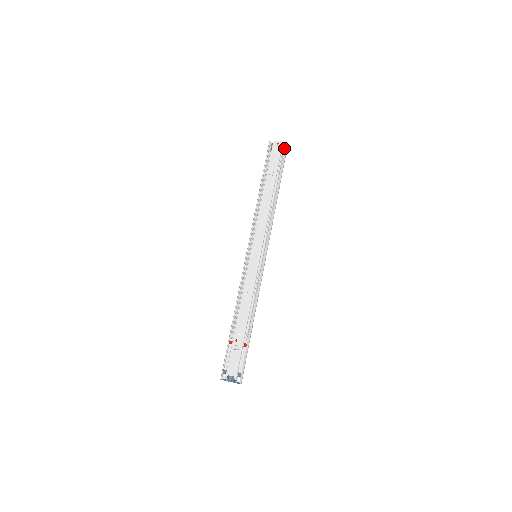
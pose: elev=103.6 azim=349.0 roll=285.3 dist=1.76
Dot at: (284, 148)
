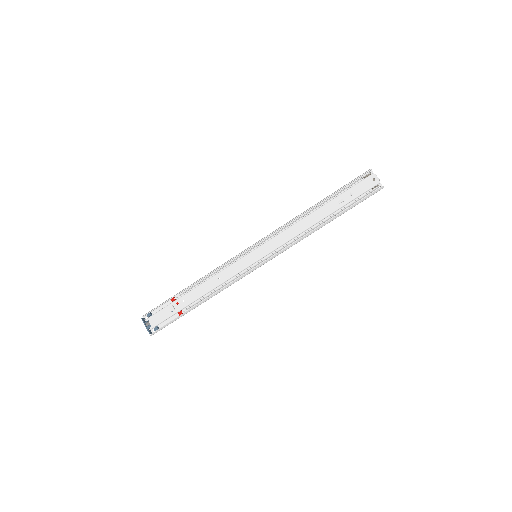
Dot at: (375, 189)
